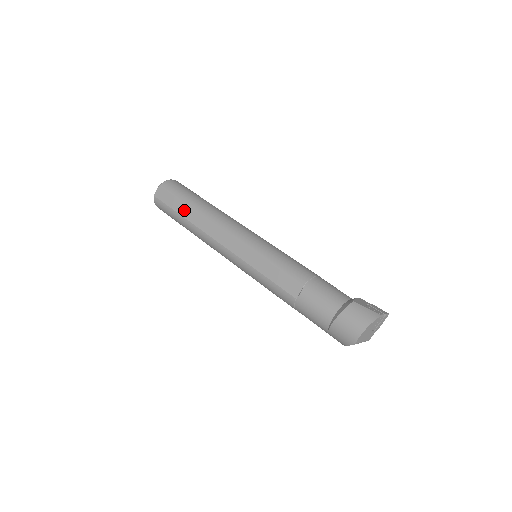
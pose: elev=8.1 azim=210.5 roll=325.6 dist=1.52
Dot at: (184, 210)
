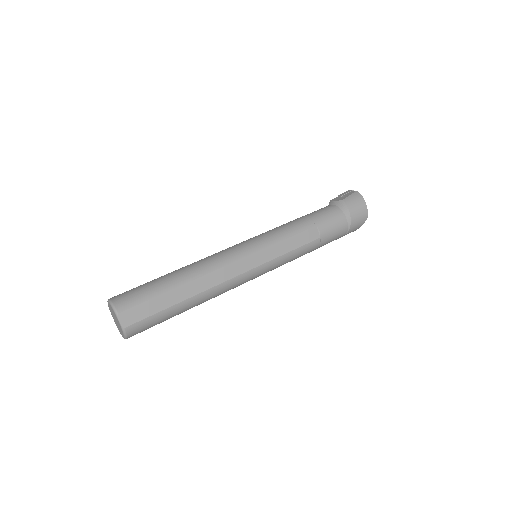
Dot at: (174, 297)
